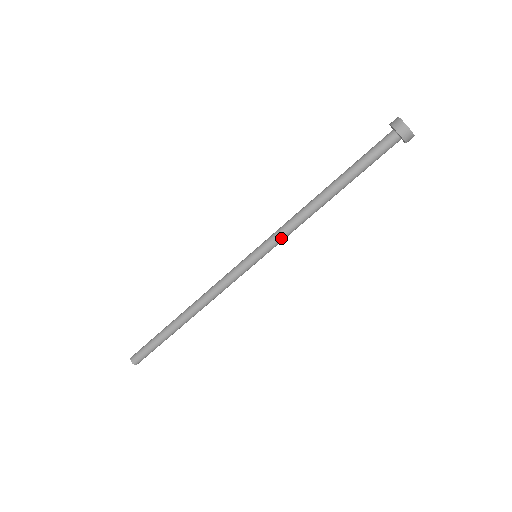
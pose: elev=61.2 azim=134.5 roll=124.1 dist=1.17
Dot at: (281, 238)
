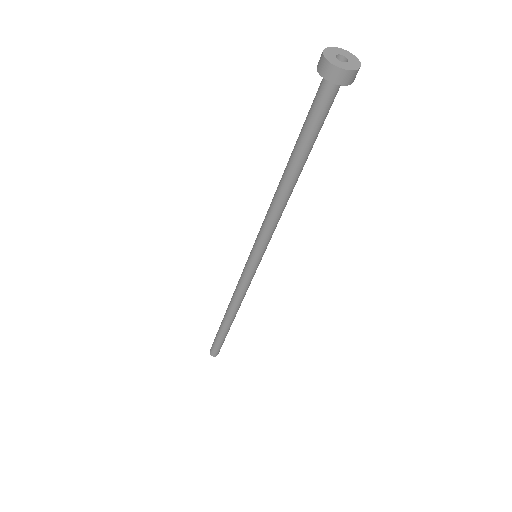
Dot at: occluded
